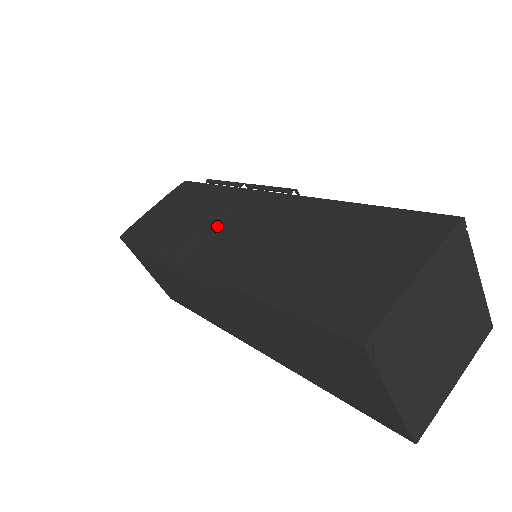
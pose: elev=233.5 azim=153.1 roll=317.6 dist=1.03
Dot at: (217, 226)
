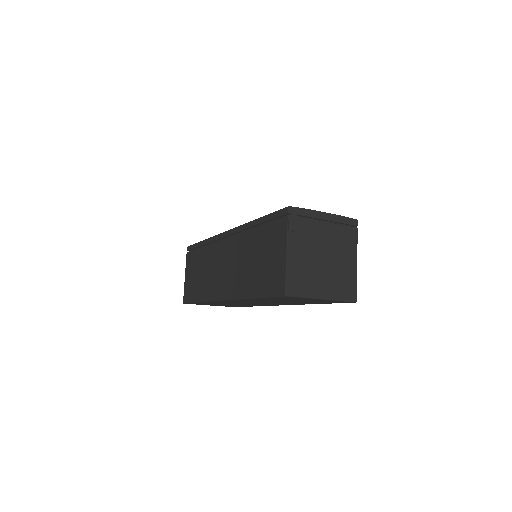
Dot at: occluded
